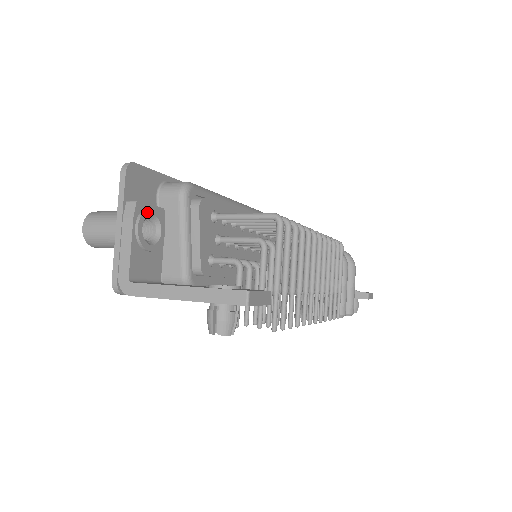
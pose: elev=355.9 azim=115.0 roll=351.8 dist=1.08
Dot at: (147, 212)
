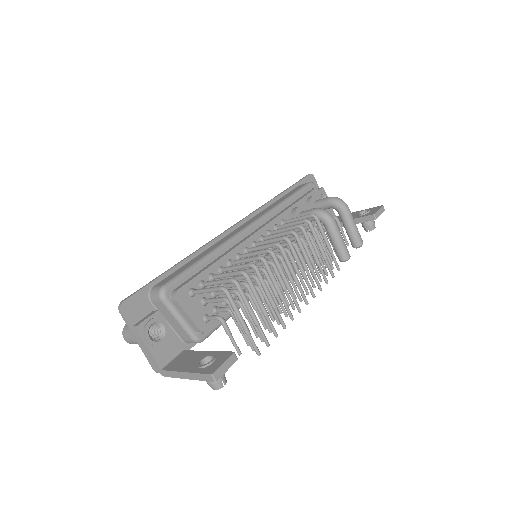
Dot at: (147, 326)
